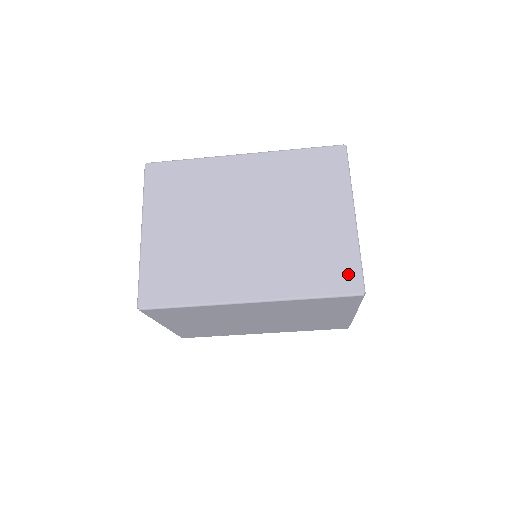
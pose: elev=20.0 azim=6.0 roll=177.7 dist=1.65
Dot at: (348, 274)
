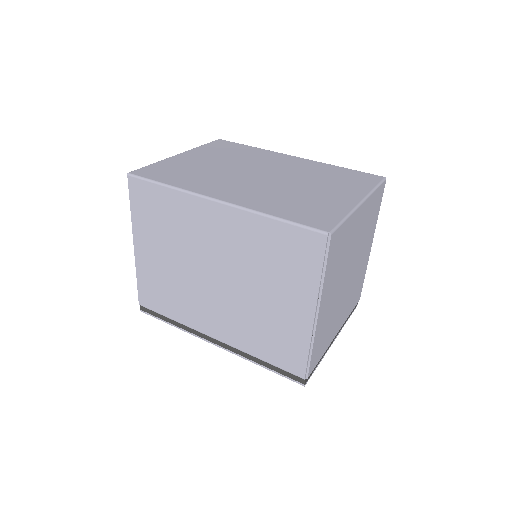
Dot at: (324, 219)
